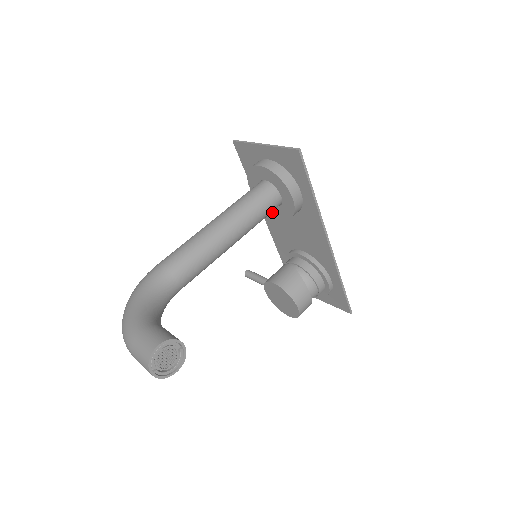
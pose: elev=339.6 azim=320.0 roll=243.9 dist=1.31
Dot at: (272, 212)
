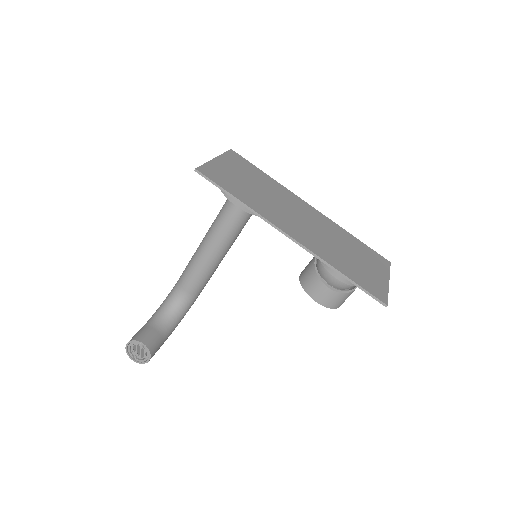
Dot at: occluded
